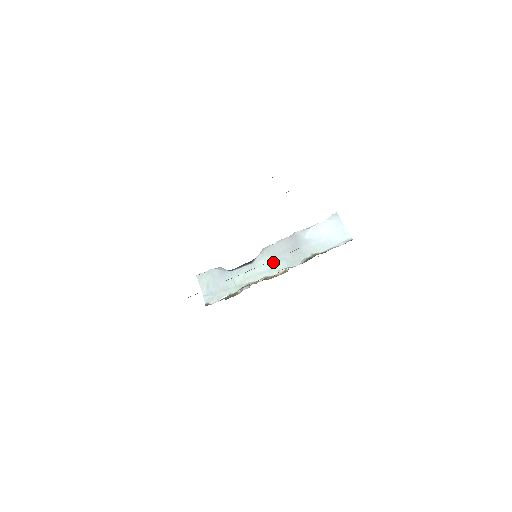
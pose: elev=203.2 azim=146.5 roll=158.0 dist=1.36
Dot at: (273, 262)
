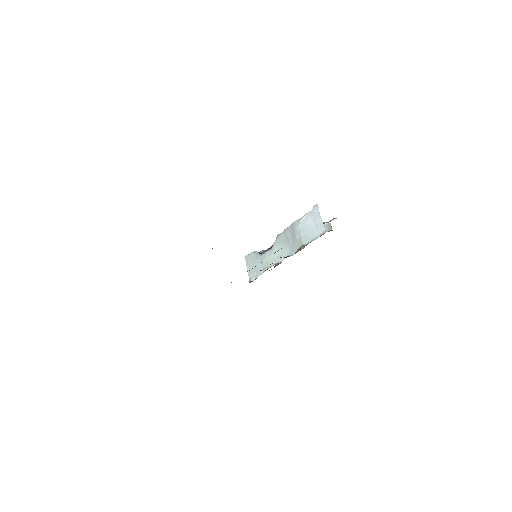
Dot at: (282, 249)
